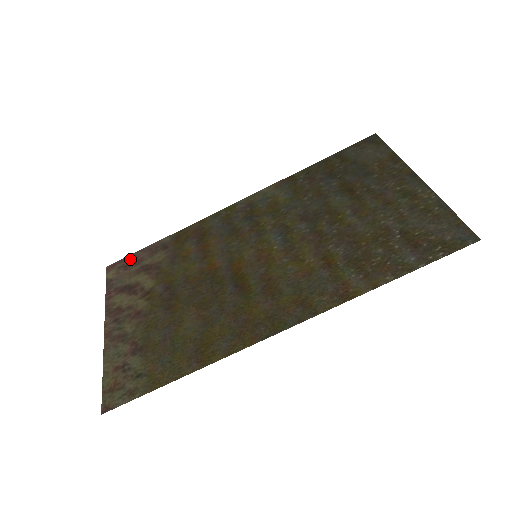
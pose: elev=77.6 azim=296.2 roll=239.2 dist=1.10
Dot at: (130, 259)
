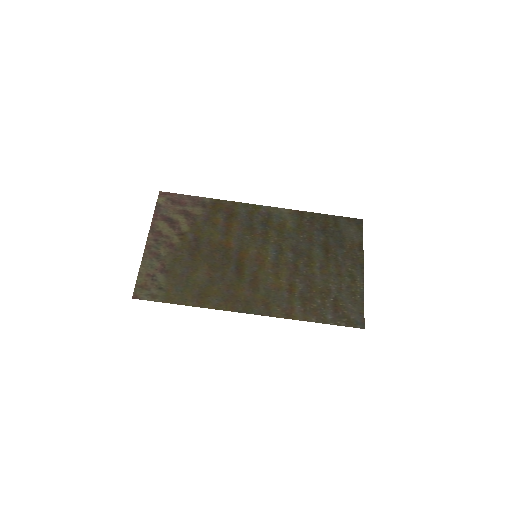
Dot at: (178, 197)
